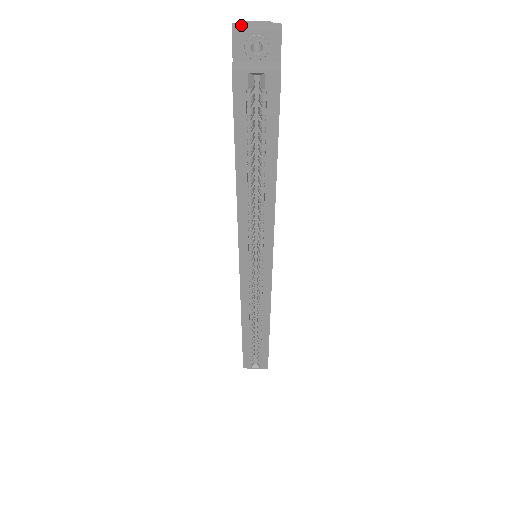
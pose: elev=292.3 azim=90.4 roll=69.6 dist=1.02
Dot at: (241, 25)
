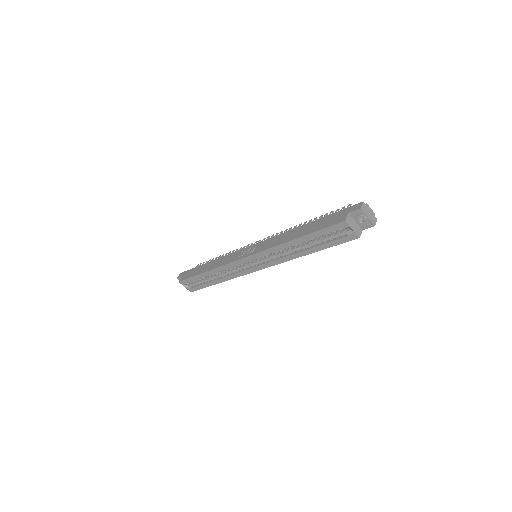
Dot at: (365, 207)
